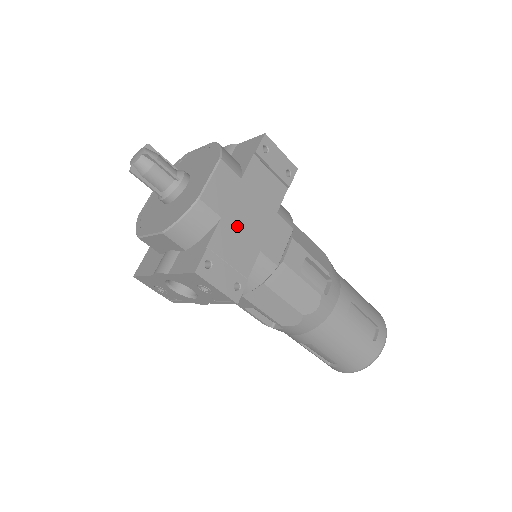
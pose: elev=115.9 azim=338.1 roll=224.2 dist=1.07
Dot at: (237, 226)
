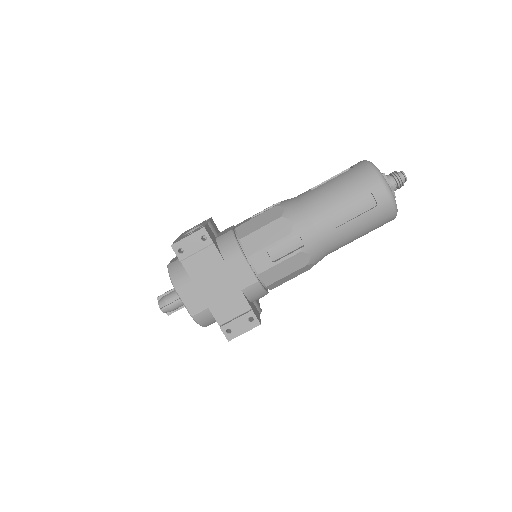
Dot at: (218, 299)
